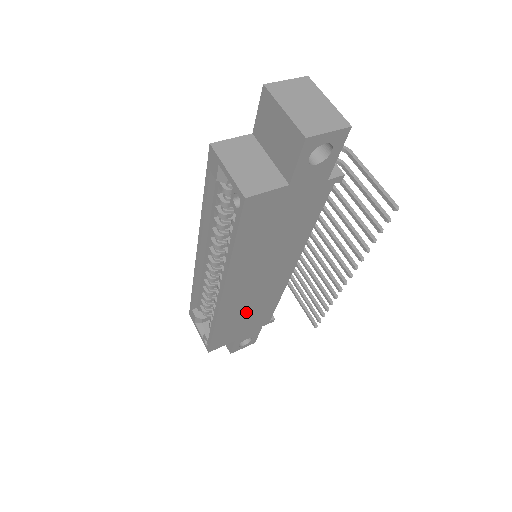
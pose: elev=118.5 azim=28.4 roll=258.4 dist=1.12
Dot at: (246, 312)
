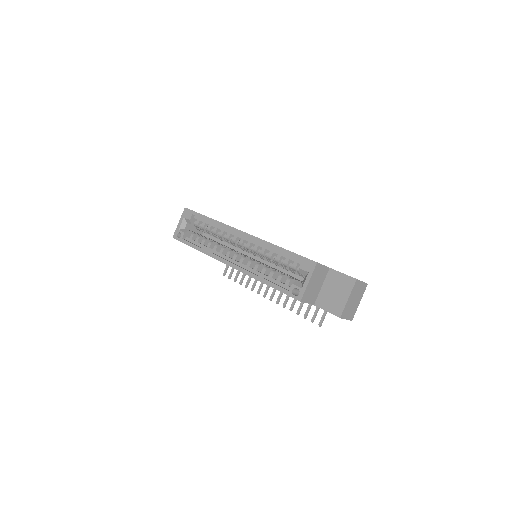
Dot at: occluded
